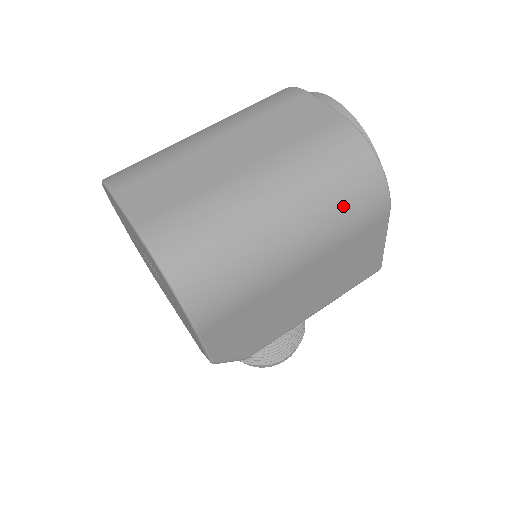
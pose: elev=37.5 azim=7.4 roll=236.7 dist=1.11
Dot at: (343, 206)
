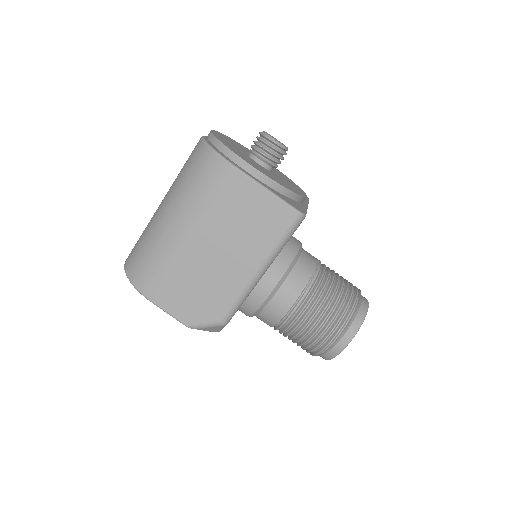
Dot at: (194, 186)
